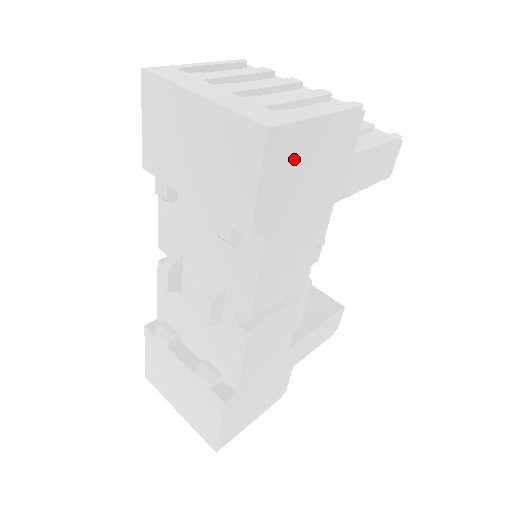
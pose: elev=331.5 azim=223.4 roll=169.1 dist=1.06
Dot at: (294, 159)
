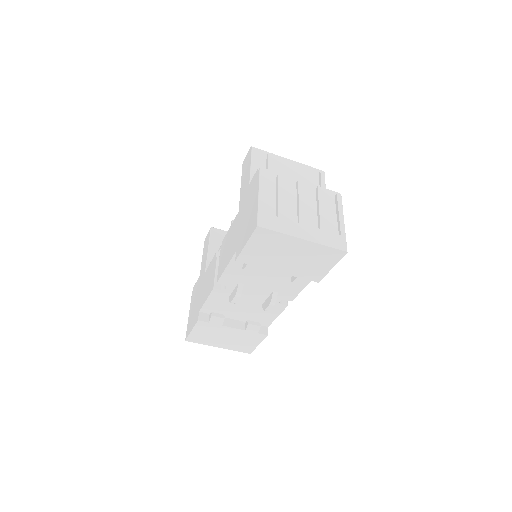
Dot at: occluded
